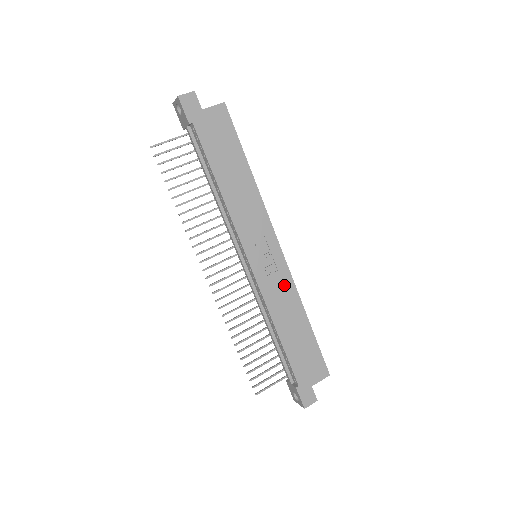
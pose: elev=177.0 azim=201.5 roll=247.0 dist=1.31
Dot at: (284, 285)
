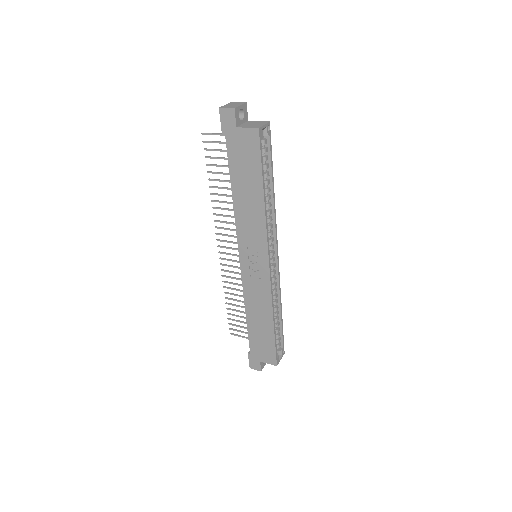
Dot at: (262, 291)
